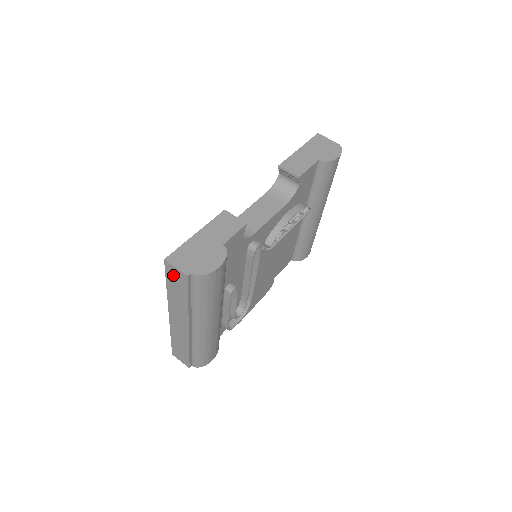
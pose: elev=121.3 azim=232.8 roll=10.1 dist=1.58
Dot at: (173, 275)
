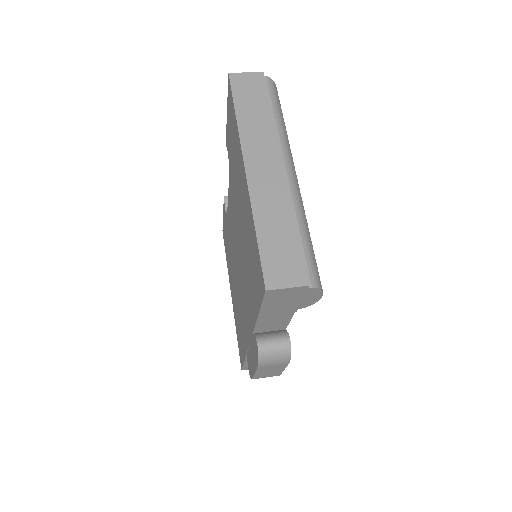
Dot at: (244, 86)
